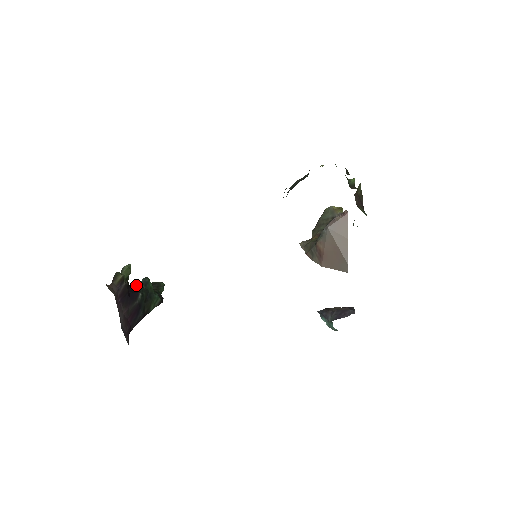
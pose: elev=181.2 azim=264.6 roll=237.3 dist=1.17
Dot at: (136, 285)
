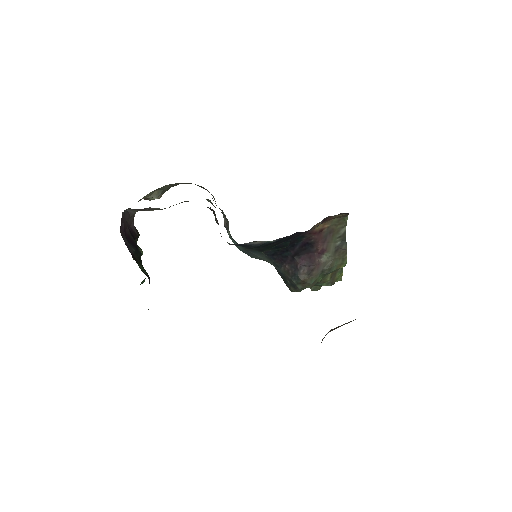
Dot at: occluded
